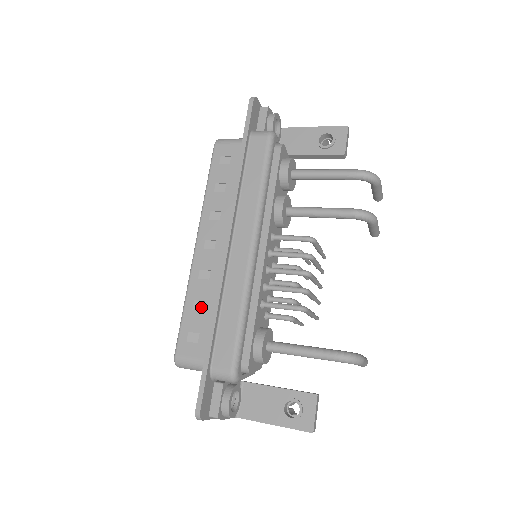
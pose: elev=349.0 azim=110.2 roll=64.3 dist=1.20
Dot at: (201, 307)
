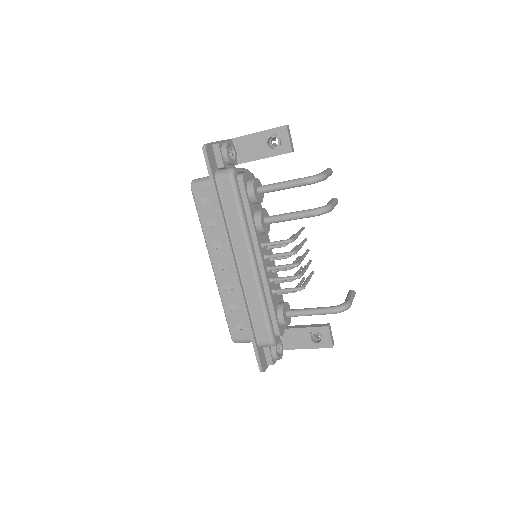
Dot at: (235, 308)
